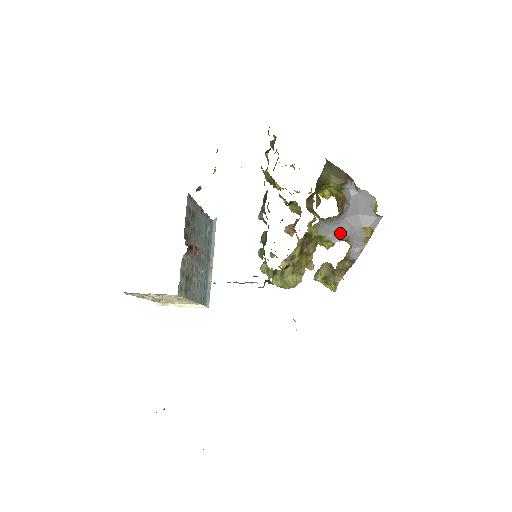
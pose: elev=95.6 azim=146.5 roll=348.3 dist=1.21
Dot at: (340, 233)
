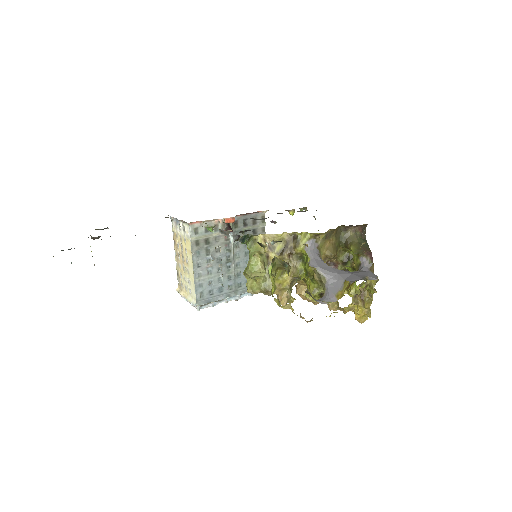
Dot at: (322, 267)
